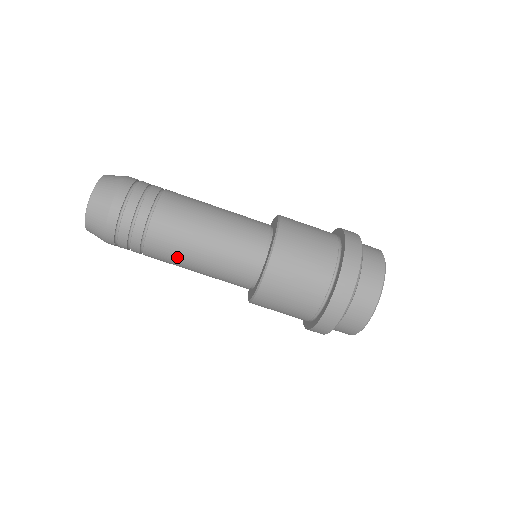
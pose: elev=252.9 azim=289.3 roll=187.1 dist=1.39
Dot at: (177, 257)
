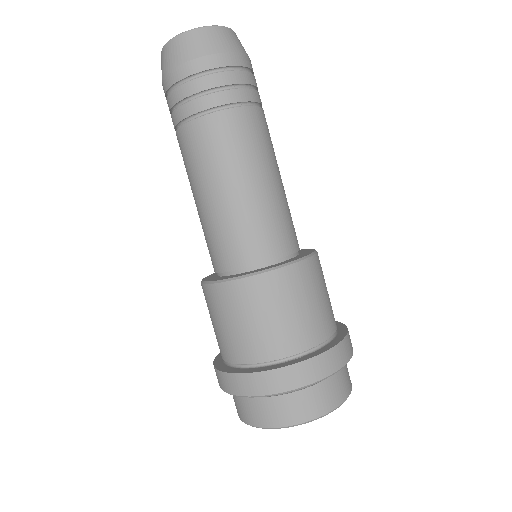
Dot at: (188, 175)
